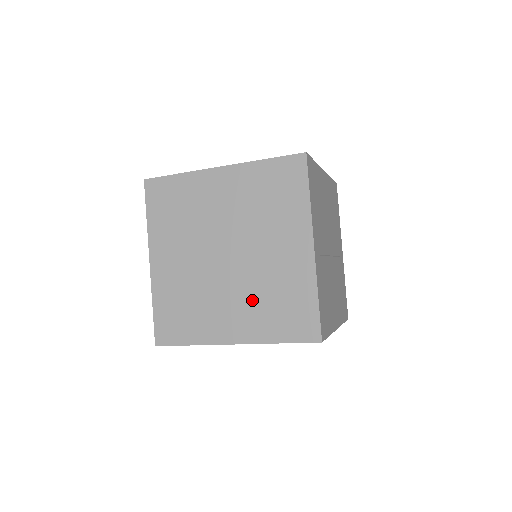
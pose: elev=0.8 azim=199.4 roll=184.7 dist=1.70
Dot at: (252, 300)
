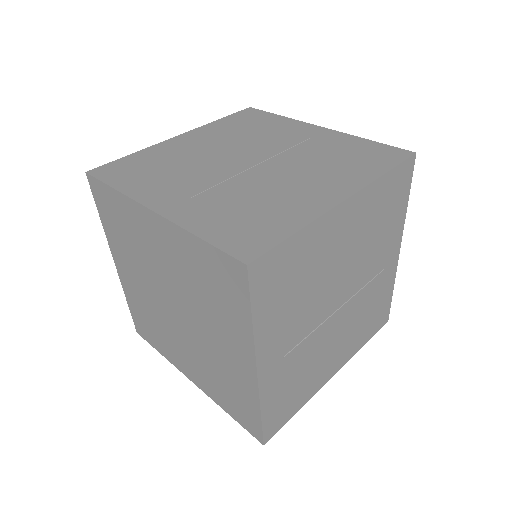
Dot at: (202, 365)
